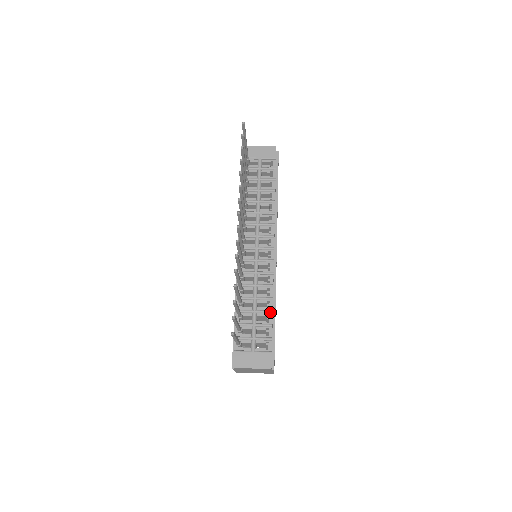
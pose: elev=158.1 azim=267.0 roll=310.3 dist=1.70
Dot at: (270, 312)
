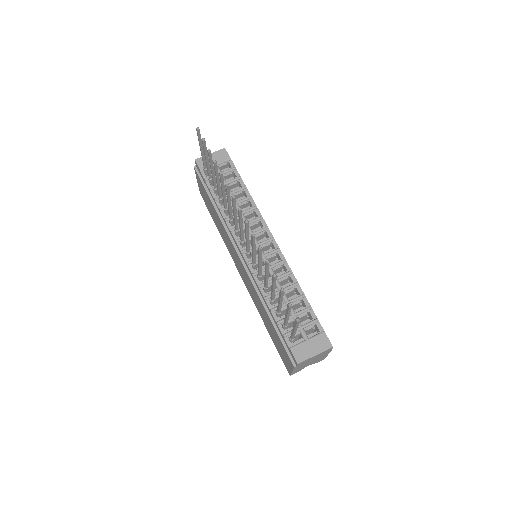
Dot at: (302, 296)
